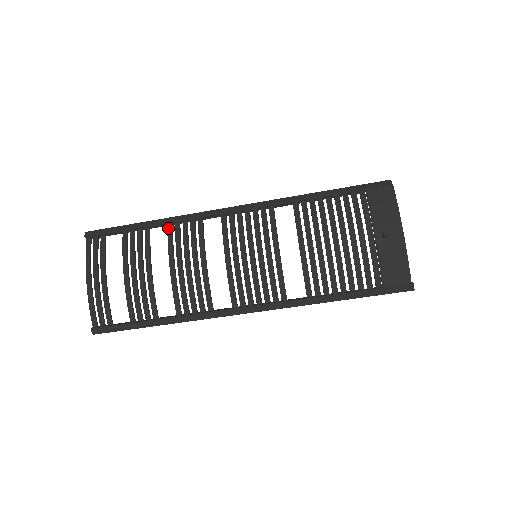
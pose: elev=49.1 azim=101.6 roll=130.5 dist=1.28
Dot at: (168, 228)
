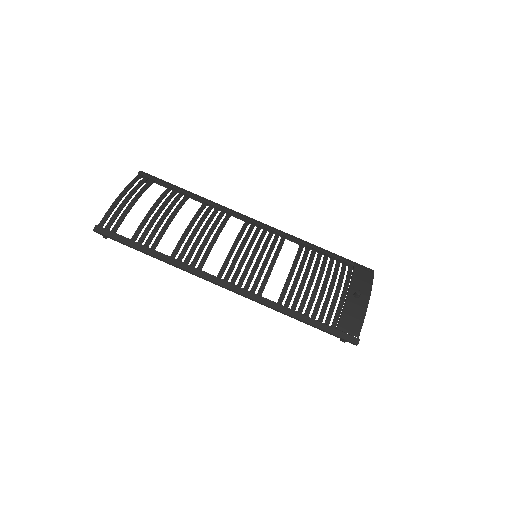
Dot at: (204, 203)
